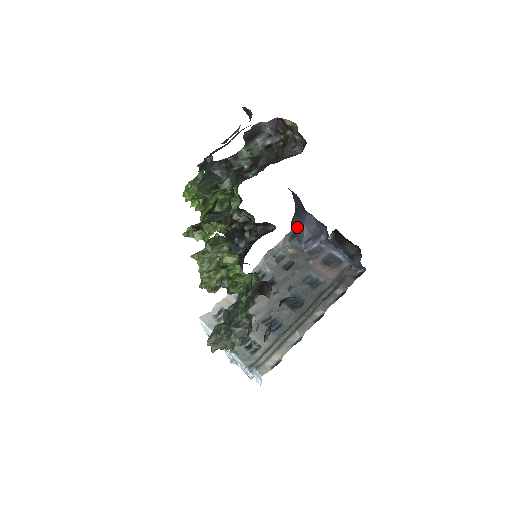
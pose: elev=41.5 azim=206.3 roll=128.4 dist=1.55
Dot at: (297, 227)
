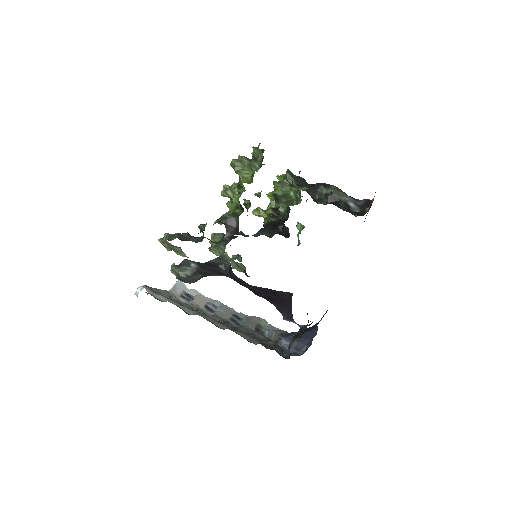
Dot at: occluded
